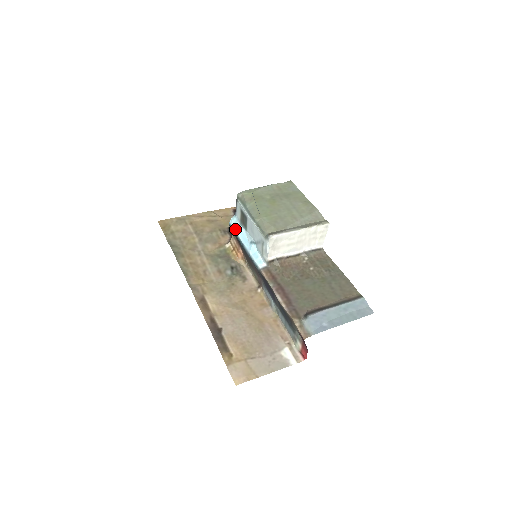
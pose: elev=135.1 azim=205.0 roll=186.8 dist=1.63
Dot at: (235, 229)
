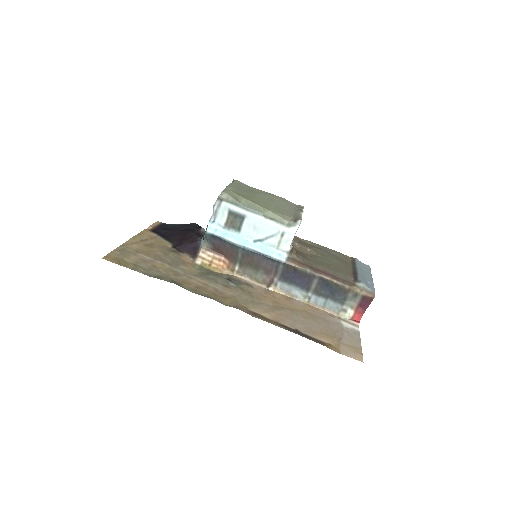
Dot at: (222, 236)
